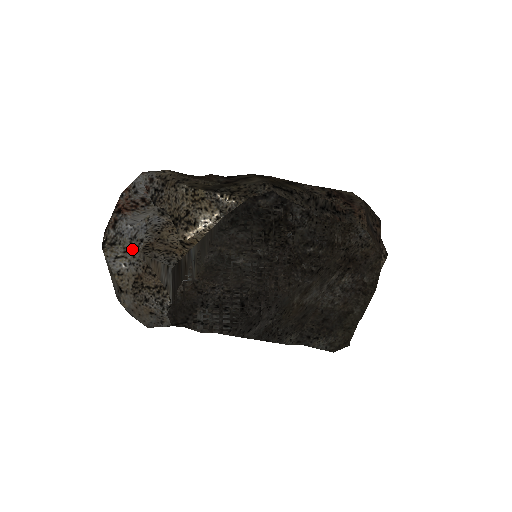
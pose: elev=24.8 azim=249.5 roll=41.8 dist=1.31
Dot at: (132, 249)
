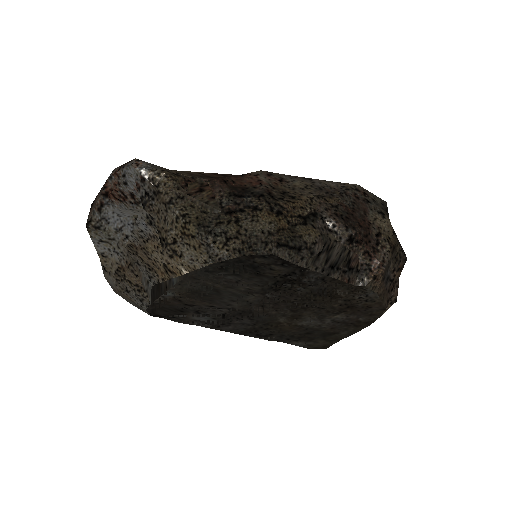
Dot at: (117, 239)
